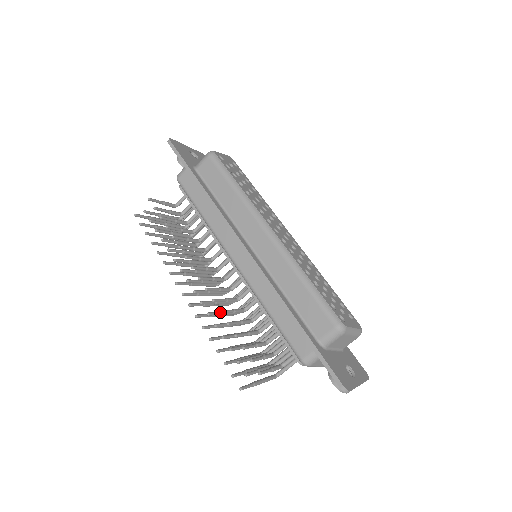
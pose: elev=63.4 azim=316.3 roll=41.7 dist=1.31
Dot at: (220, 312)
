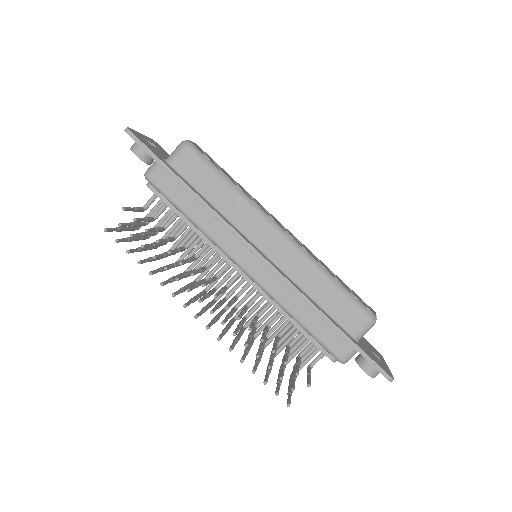
Dot at: (250, 330)
